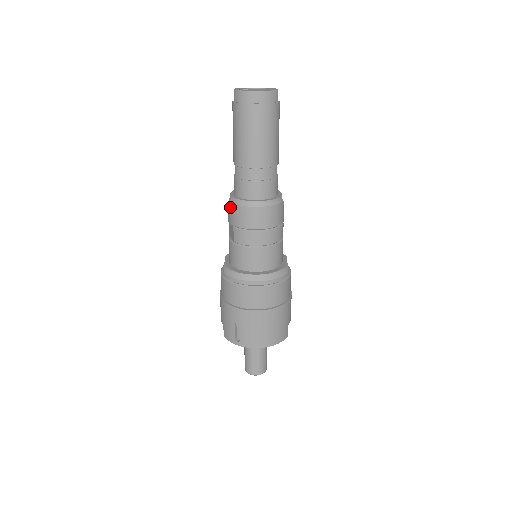
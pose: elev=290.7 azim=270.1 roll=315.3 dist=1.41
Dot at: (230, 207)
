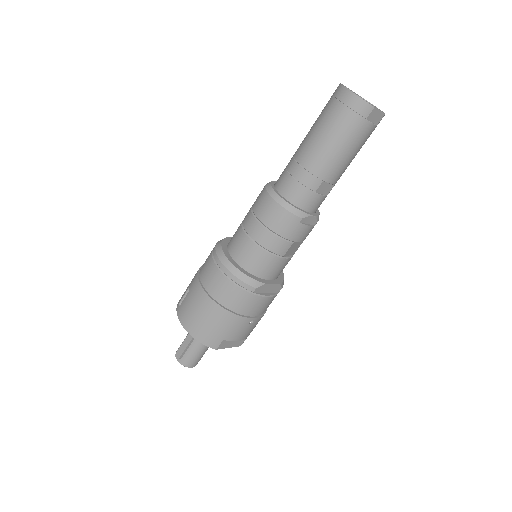
Dot at: occluded
